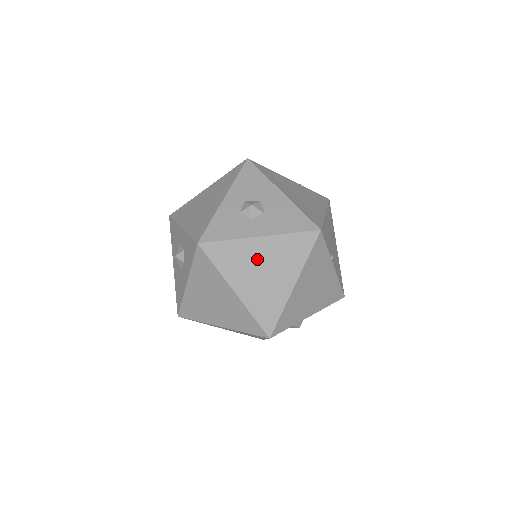
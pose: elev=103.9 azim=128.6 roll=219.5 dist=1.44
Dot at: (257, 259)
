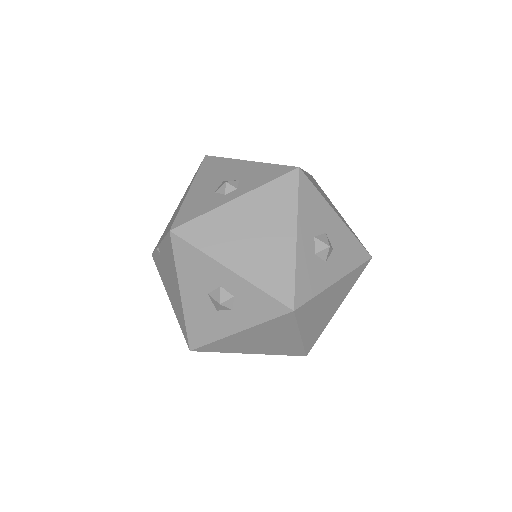
Dot at: (327, 301)
